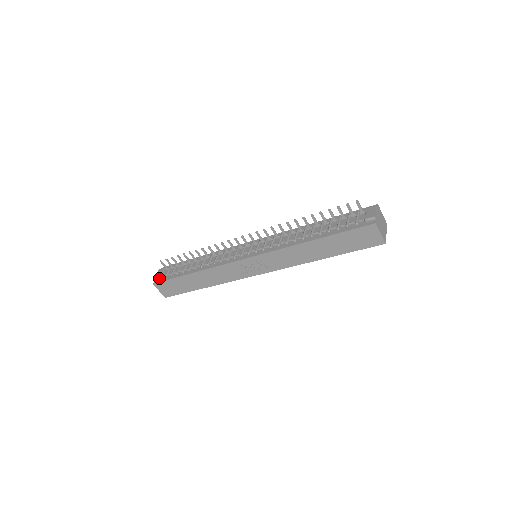
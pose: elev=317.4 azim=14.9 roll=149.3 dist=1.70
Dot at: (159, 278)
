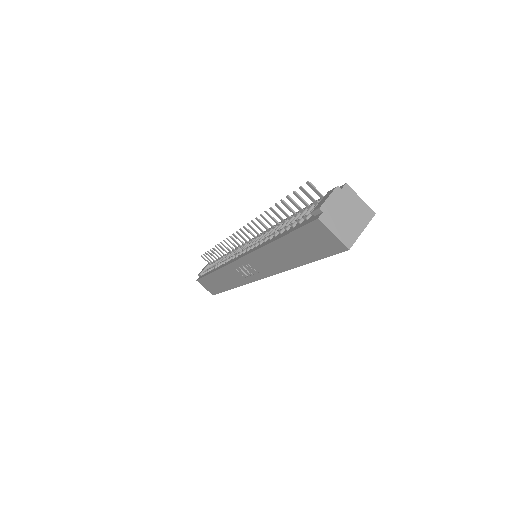
Dot at: (200, 275)
